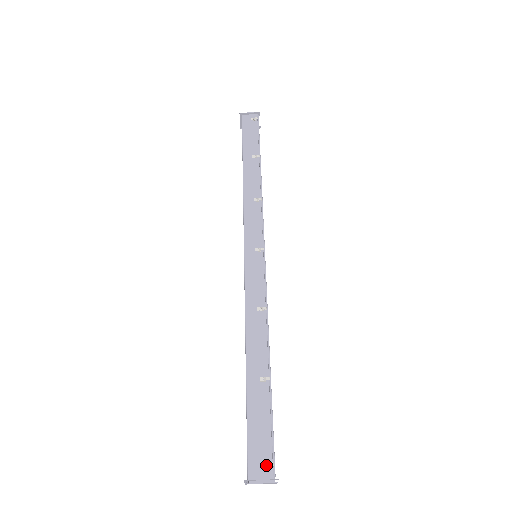
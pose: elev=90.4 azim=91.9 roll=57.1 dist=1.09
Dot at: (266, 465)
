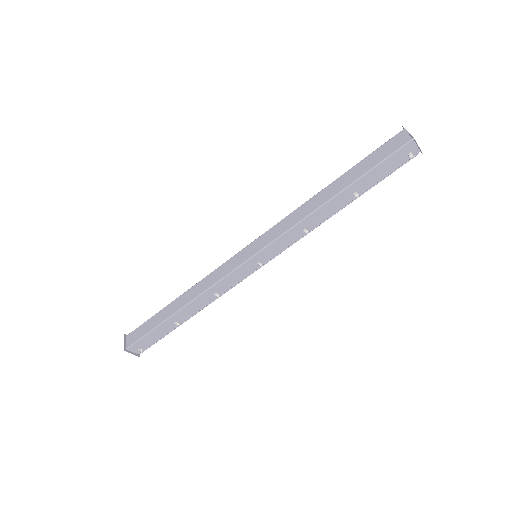
Dot at: (140, 350)
